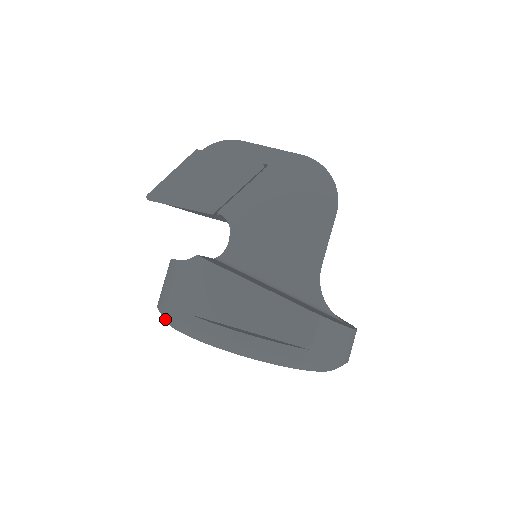
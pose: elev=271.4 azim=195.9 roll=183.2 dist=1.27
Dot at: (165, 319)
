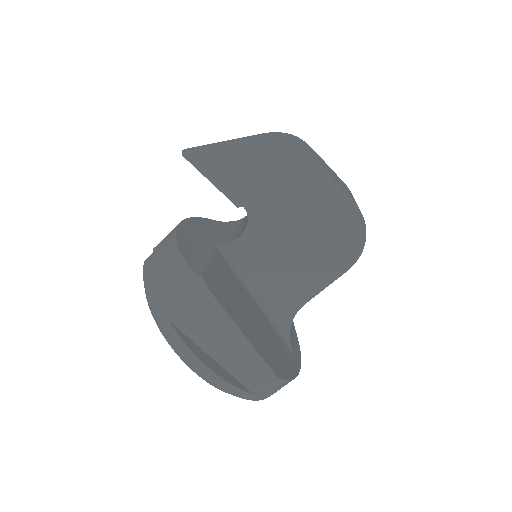
Dot at: (145, 293)
